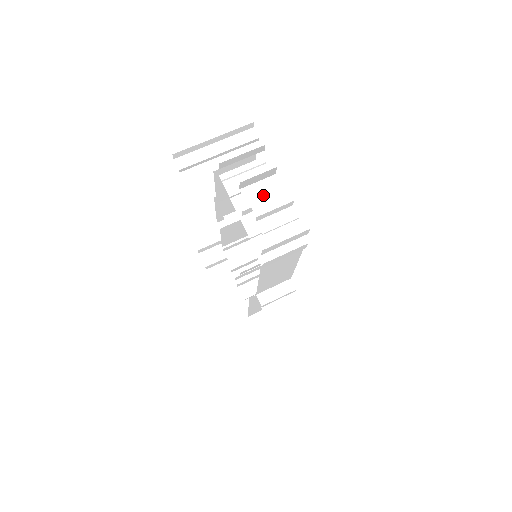
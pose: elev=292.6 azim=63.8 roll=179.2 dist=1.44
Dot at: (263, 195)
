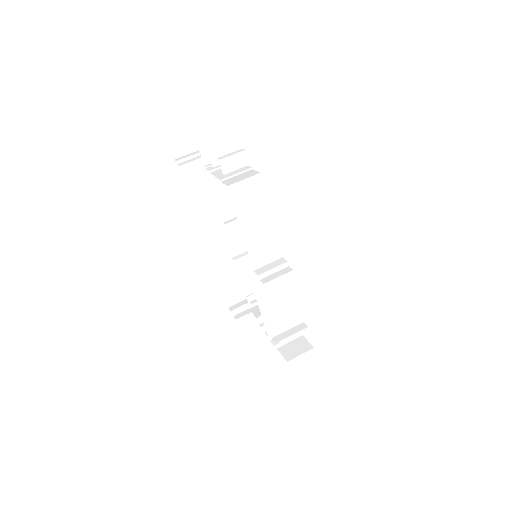
Dot at: occluded
